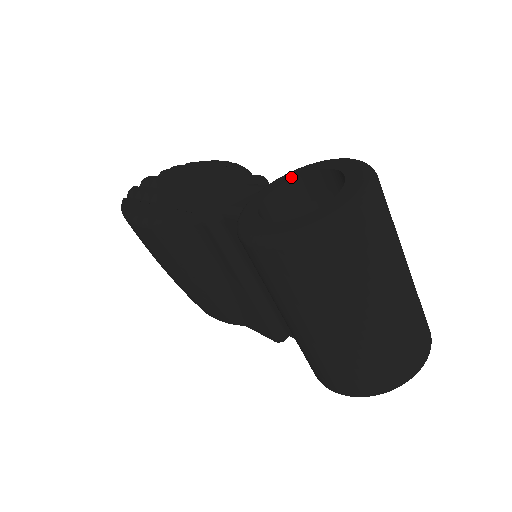
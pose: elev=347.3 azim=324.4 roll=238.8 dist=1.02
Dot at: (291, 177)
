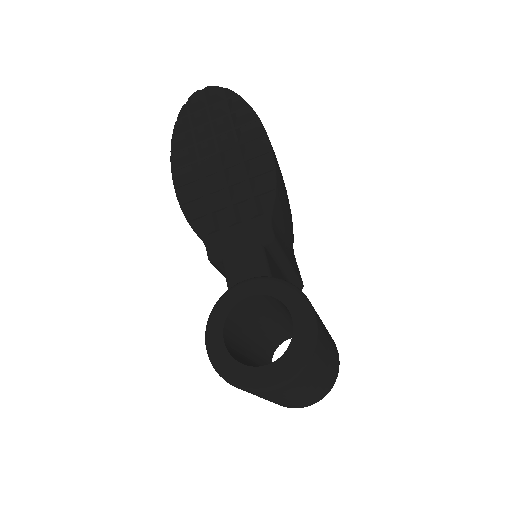
Dot at: (269, 293)
